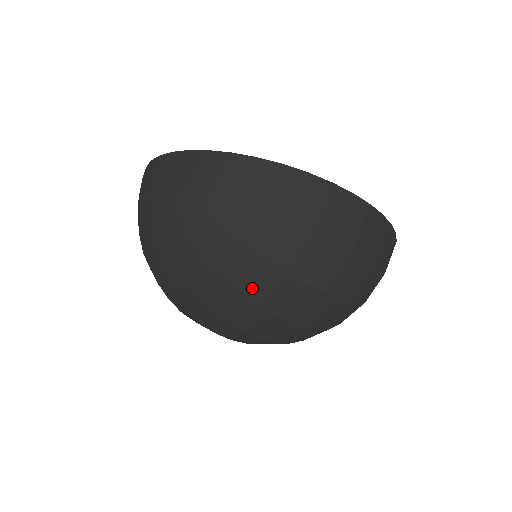
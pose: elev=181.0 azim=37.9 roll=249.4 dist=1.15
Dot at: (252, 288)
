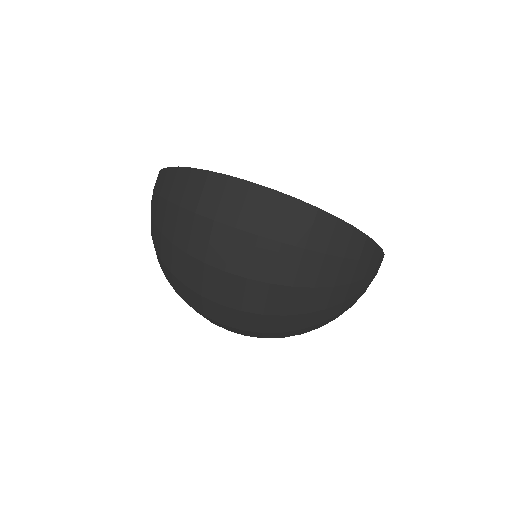
Dot at: (178, 272)
